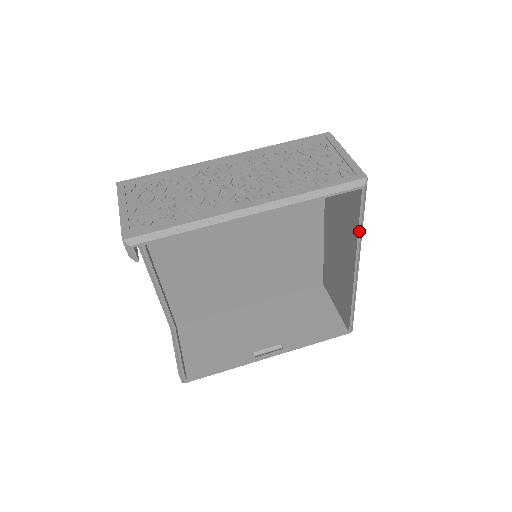
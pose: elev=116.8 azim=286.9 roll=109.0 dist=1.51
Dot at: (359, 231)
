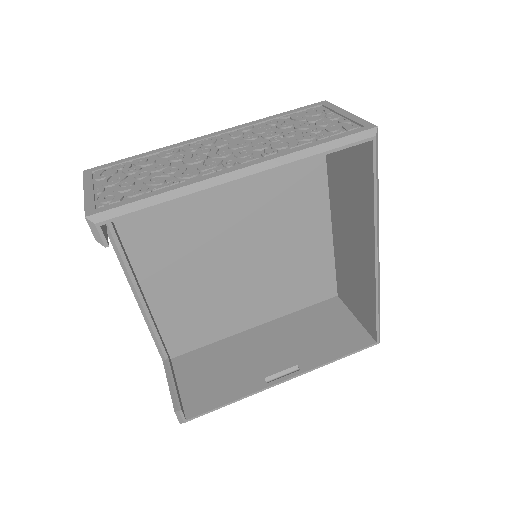
Dot at: (375, 200)
